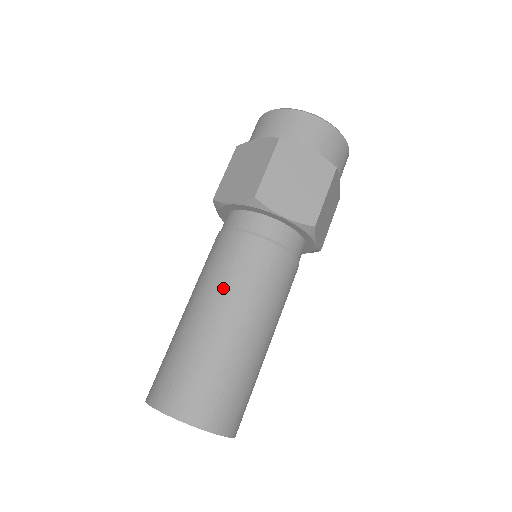
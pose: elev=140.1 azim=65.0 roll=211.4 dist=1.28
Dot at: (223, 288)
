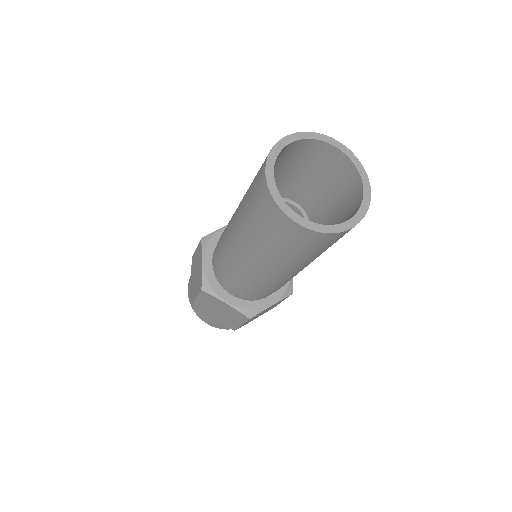
Dot at: occluded
